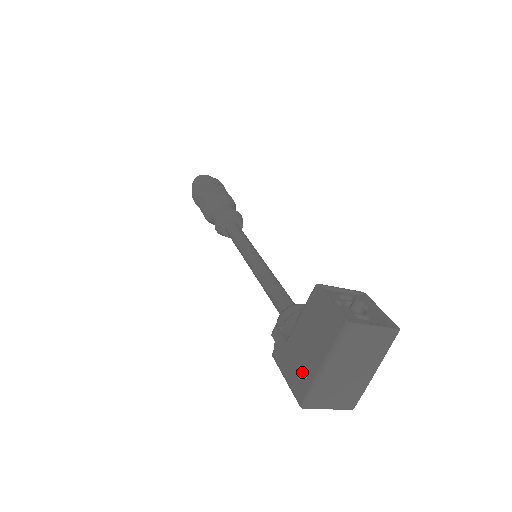
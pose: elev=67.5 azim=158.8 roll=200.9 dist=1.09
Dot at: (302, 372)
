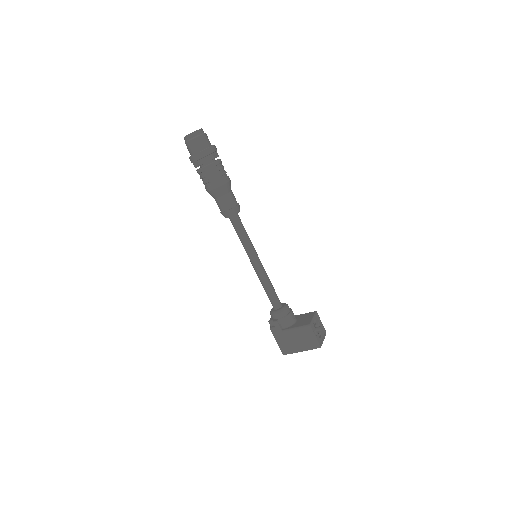
Dot at: (289, 347)
